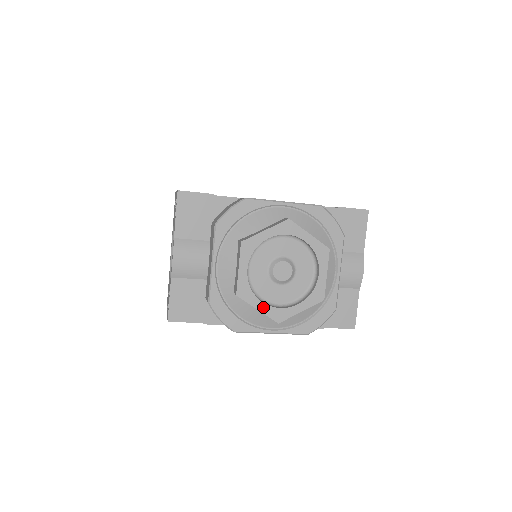
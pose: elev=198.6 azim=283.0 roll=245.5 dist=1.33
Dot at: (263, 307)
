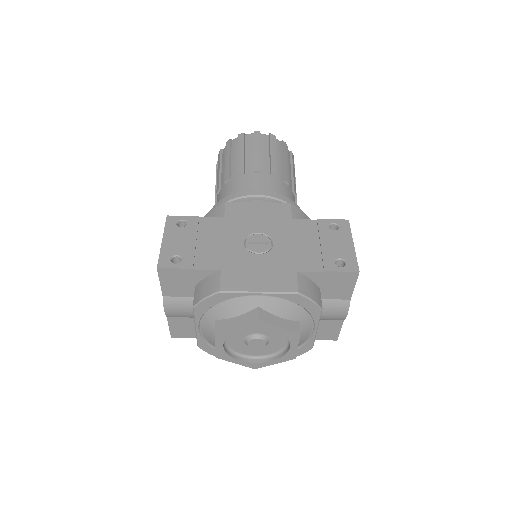
Dot at: (240, 362)
